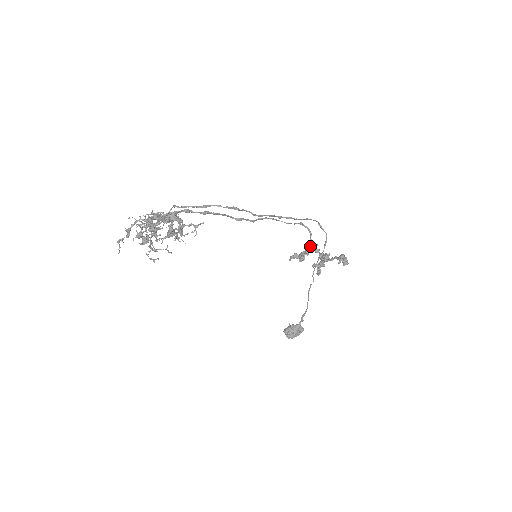
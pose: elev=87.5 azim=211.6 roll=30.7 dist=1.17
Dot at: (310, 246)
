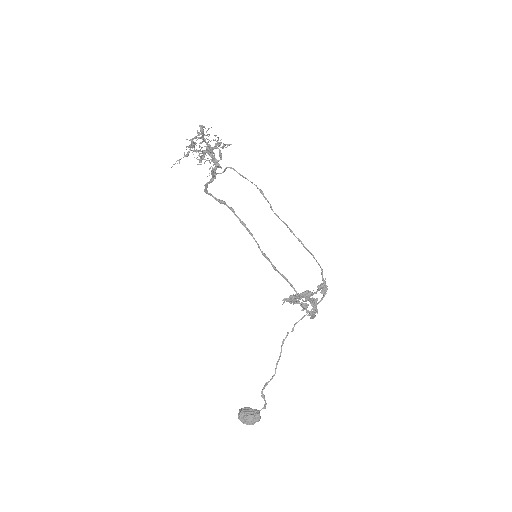
Dot at: (307, 304)
